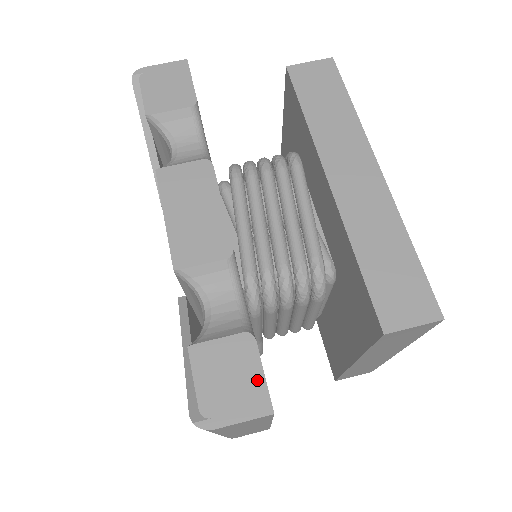
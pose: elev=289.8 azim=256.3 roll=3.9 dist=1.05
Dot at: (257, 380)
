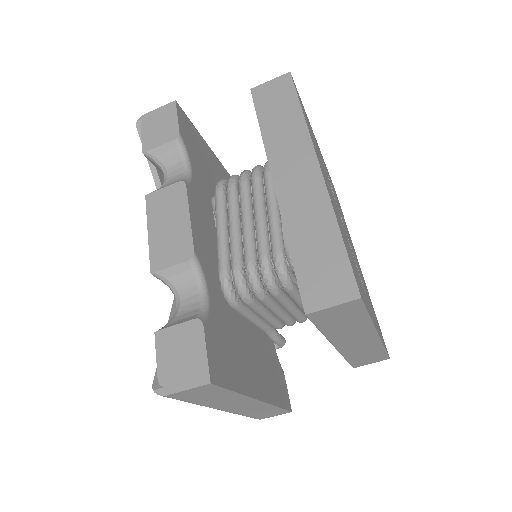
Dot at: (201, 356)
